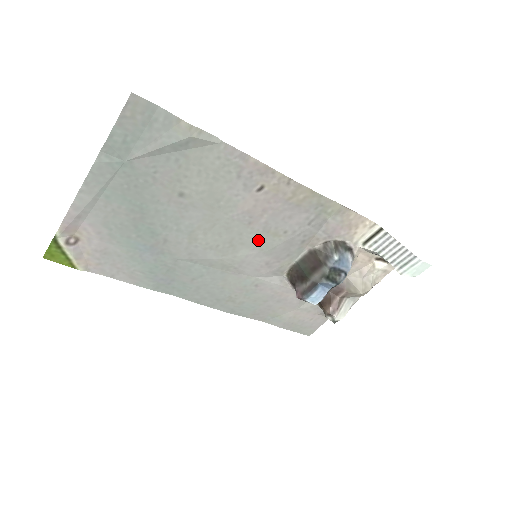
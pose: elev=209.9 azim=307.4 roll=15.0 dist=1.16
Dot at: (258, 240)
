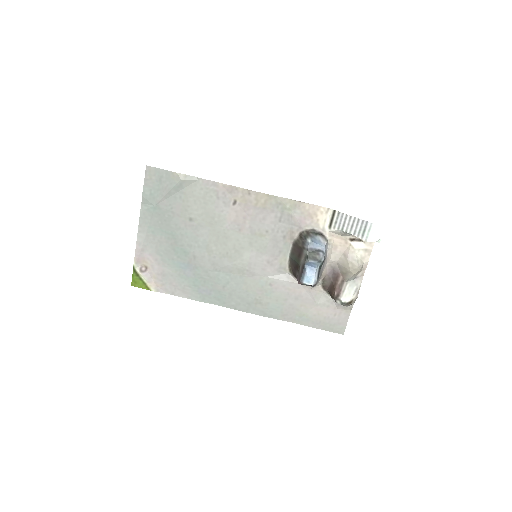
Dot at: (252, 243)
